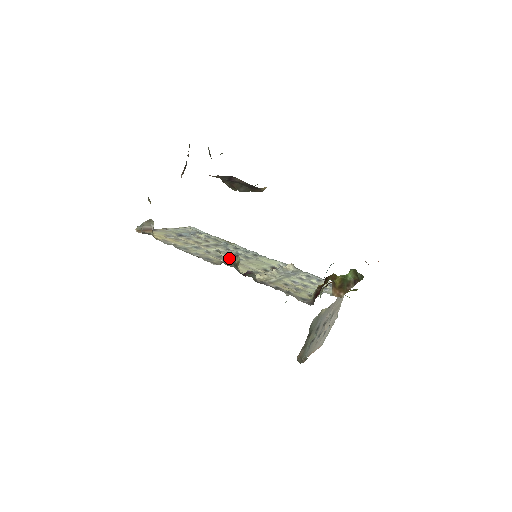
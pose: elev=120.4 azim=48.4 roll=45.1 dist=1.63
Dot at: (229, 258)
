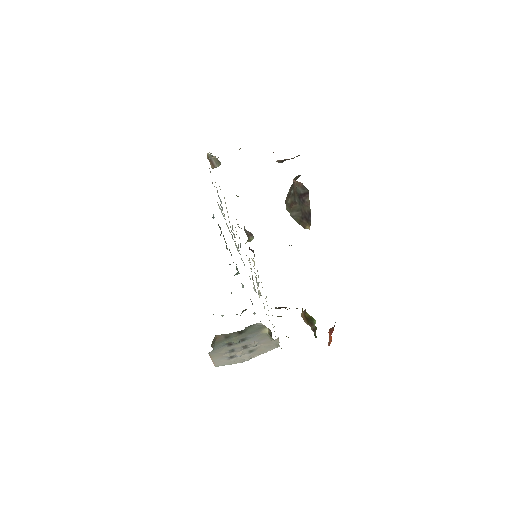
Dot at: (248, 231)
